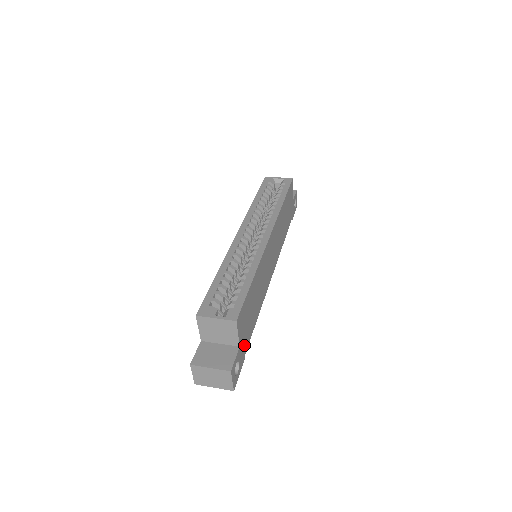
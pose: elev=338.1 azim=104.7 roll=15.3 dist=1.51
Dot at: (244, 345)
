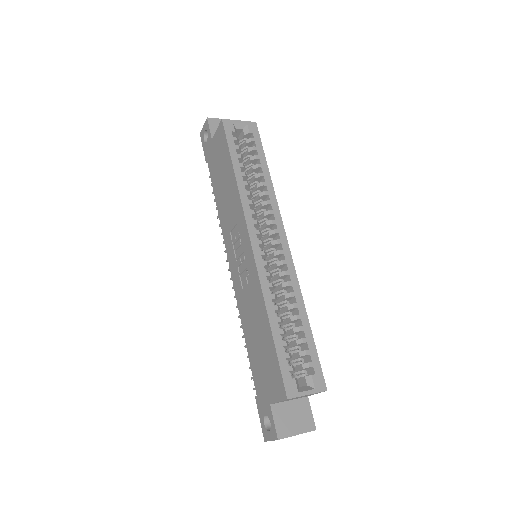
Dot at: occluded
